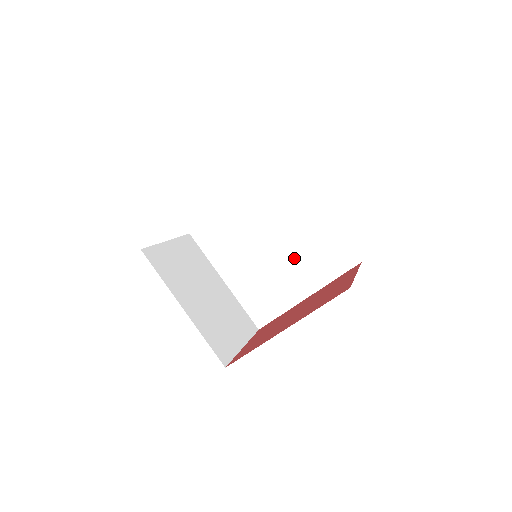
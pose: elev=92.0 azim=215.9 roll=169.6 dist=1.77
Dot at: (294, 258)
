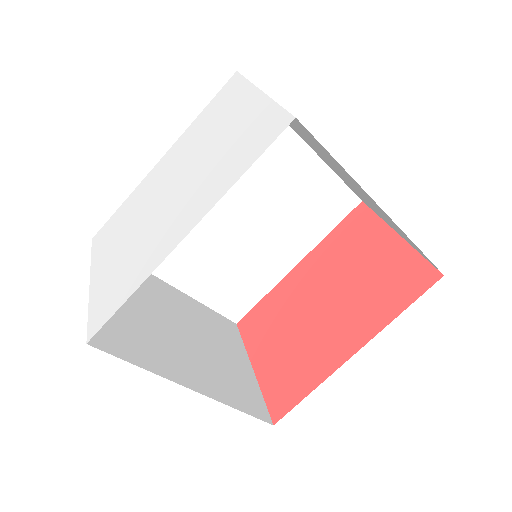
Dot at: (273, 223)
